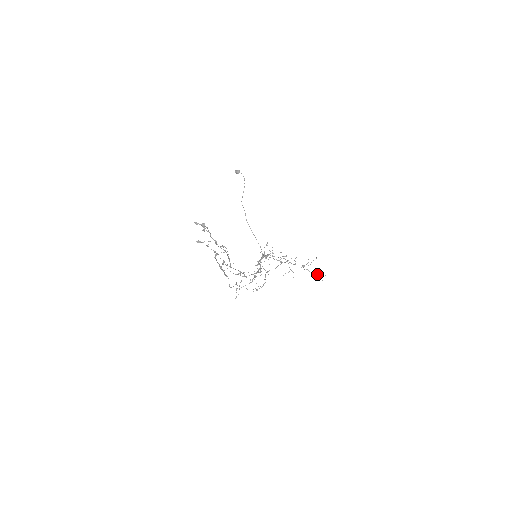
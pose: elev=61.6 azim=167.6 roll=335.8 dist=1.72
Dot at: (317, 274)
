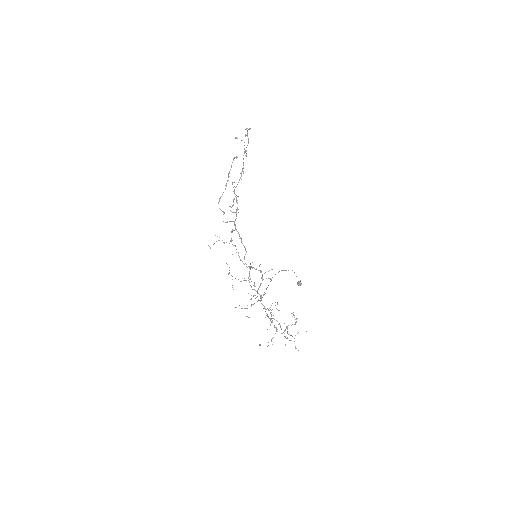
Dot at: occluded
